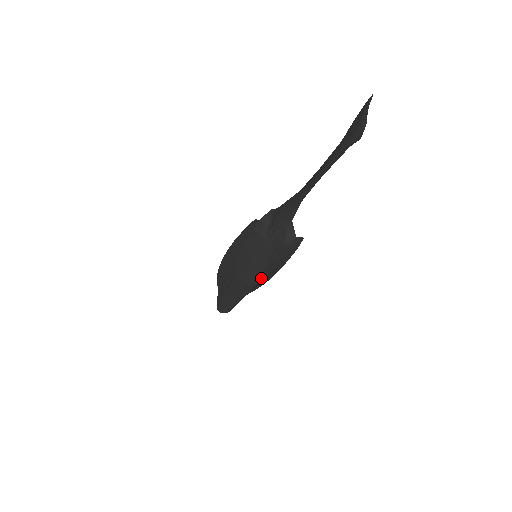
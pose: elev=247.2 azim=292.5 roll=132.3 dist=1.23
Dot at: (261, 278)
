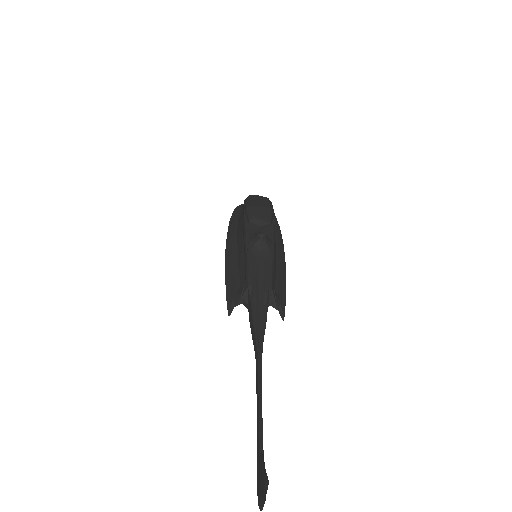
Dot at: occluded
